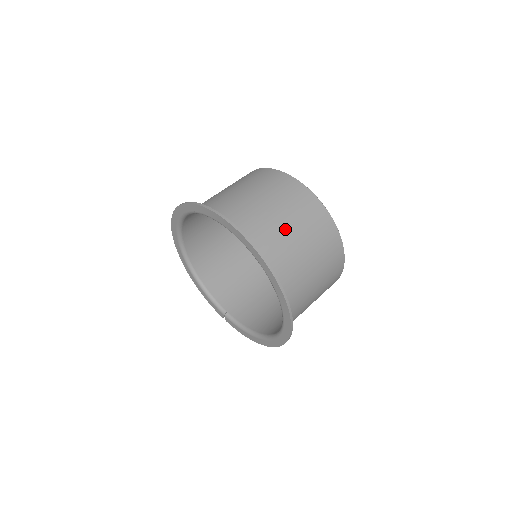
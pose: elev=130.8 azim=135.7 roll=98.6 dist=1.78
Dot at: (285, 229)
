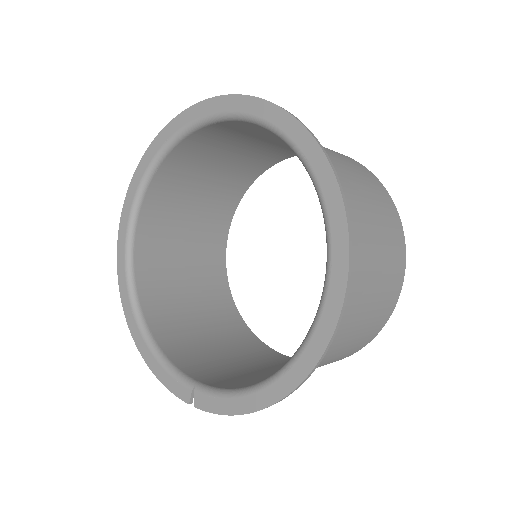
Dot at: occluded
